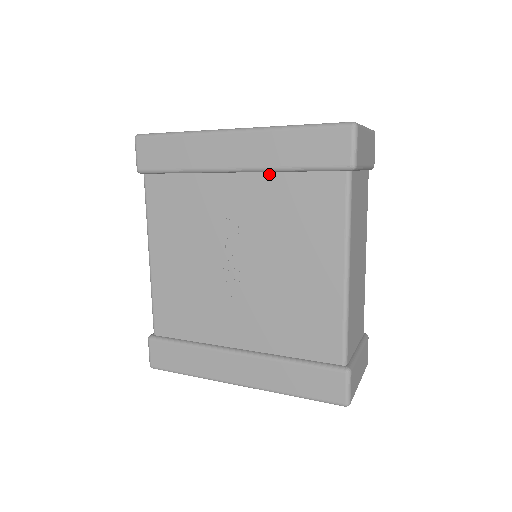
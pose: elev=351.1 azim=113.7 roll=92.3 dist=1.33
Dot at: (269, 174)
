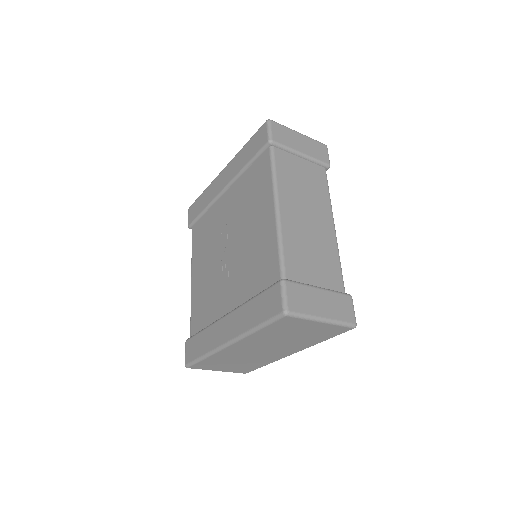
Dot at: (239, 180)
